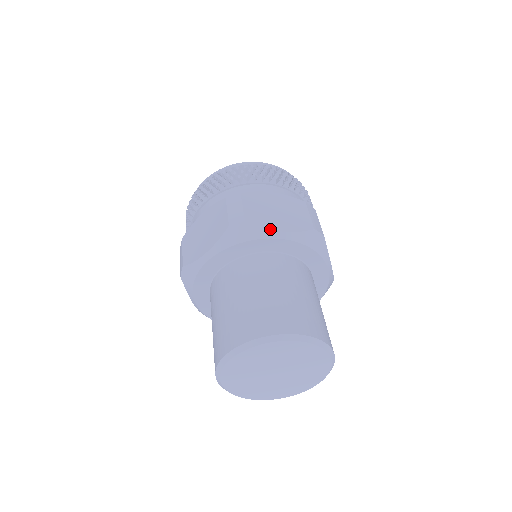
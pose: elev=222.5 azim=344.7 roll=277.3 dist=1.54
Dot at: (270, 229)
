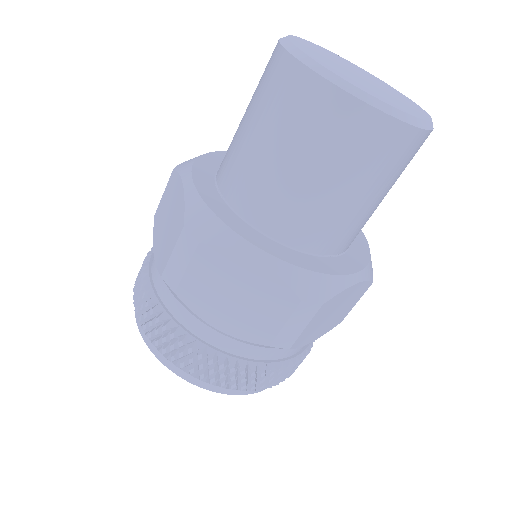
Dot at: occluded
